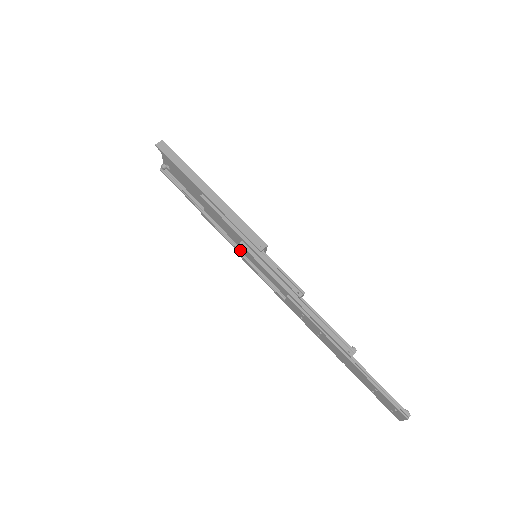
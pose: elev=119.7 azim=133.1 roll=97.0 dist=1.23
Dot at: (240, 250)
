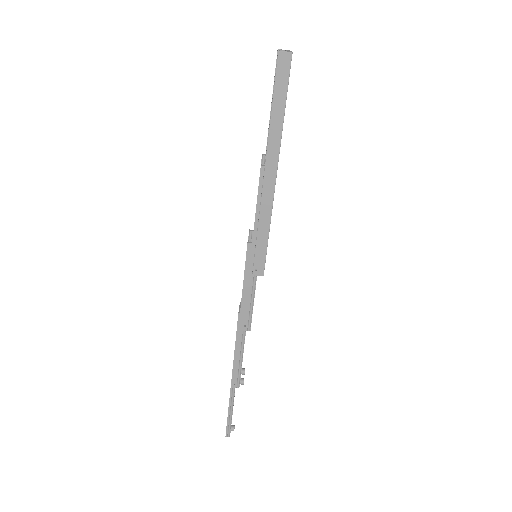
Dot at: occluded
